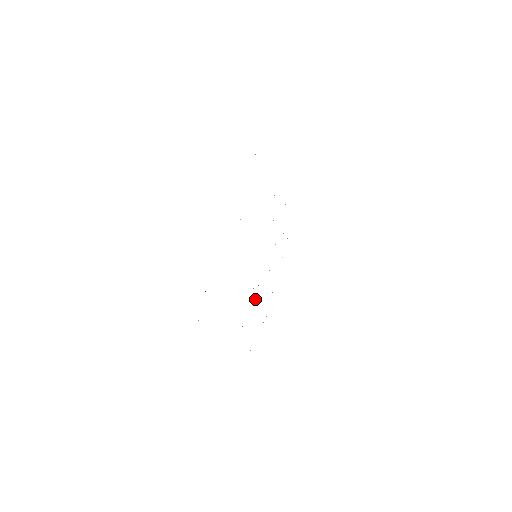
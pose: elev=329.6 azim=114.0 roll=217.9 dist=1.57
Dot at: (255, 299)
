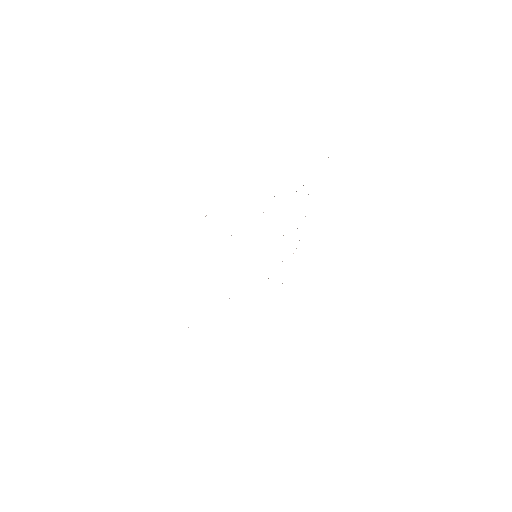
Dot at: occluded
